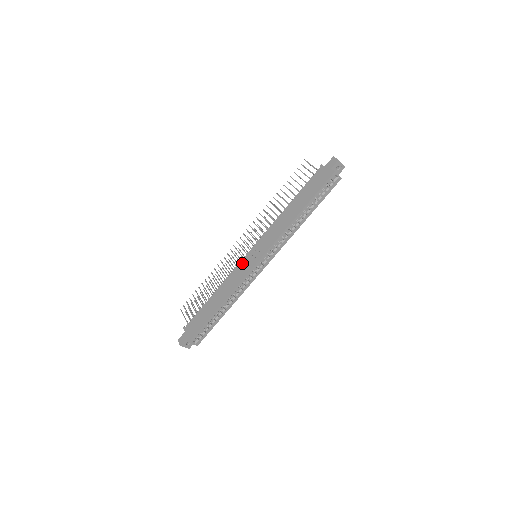
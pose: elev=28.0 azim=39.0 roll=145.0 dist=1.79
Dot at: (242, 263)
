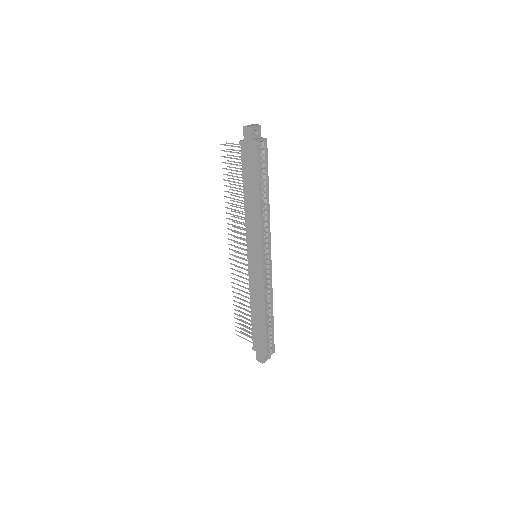
Dot at: (251, 271)
